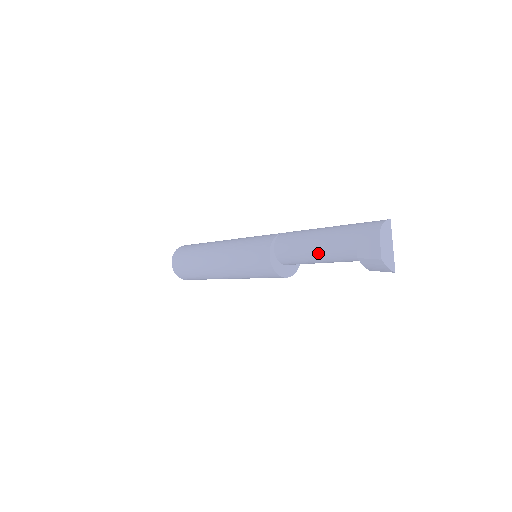
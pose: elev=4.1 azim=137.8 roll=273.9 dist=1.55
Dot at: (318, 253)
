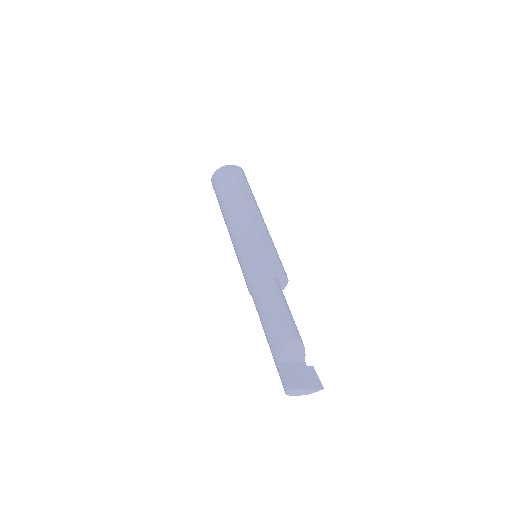
Dot at: occluded
